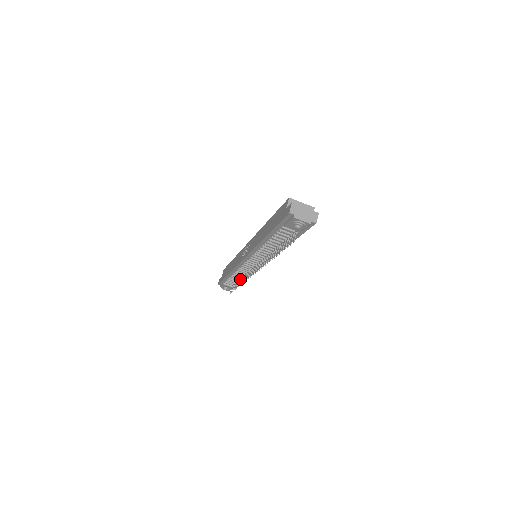
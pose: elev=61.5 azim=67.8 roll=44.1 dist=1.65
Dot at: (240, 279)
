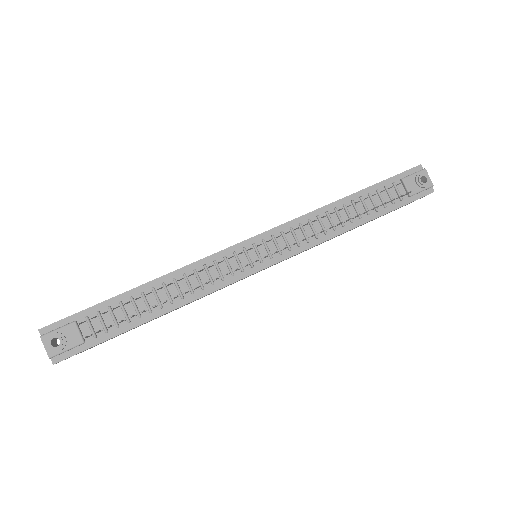
Dot at: (157, 305)
